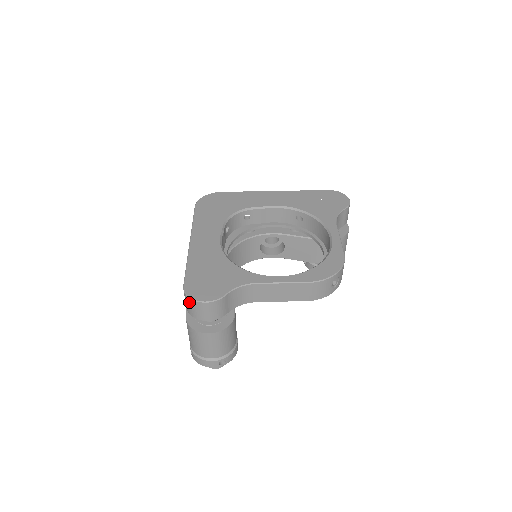
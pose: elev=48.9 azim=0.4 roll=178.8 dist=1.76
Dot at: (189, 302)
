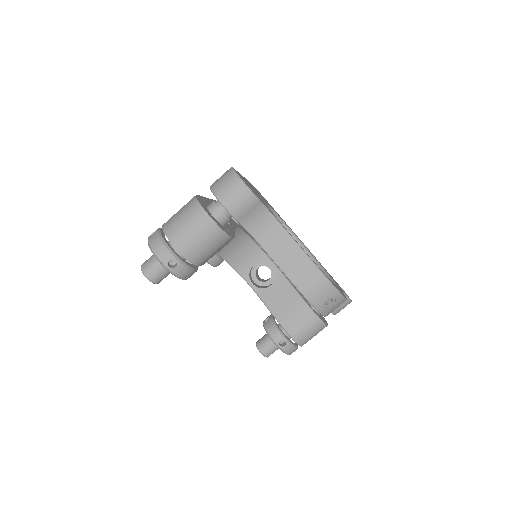
Dot at: (228, 175)
